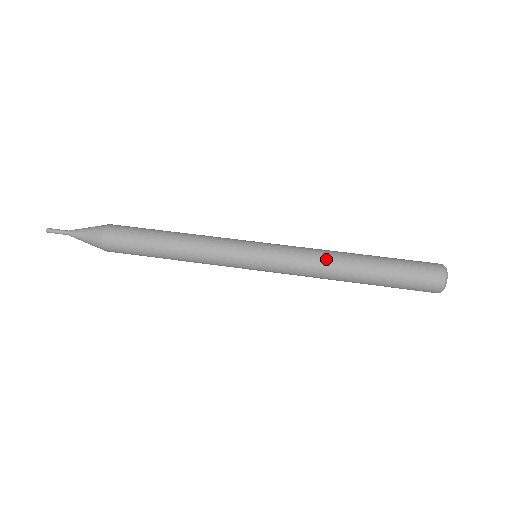
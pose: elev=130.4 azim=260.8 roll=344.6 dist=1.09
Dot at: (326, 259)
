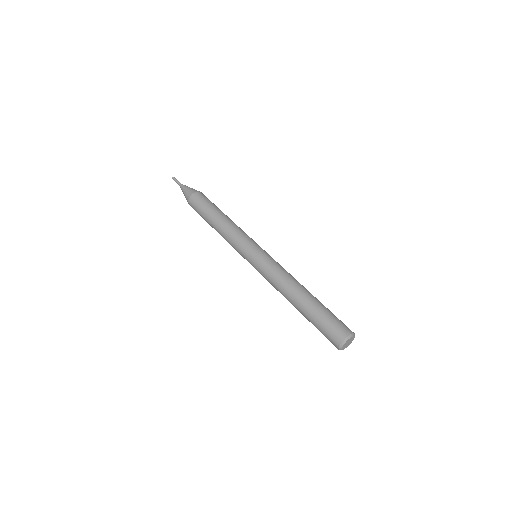
Dot at: (290, 278)
